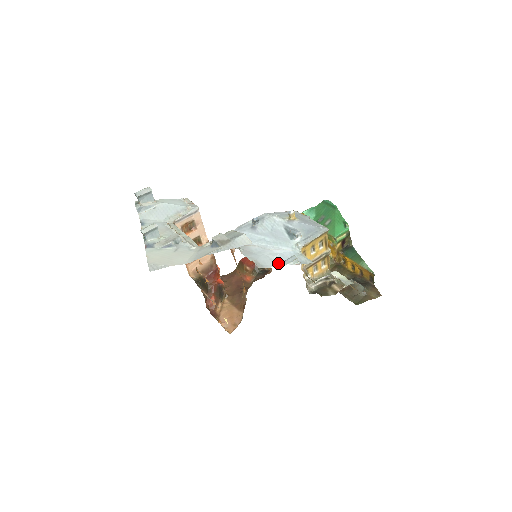
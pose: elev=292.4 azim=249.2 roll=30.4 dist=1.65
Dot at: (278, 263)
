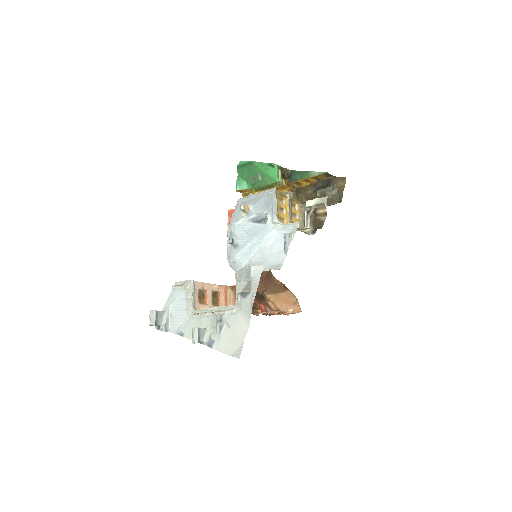
Dot at: (284, 251)
